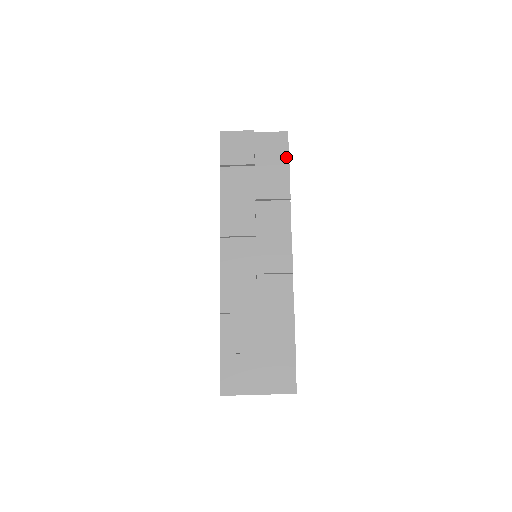
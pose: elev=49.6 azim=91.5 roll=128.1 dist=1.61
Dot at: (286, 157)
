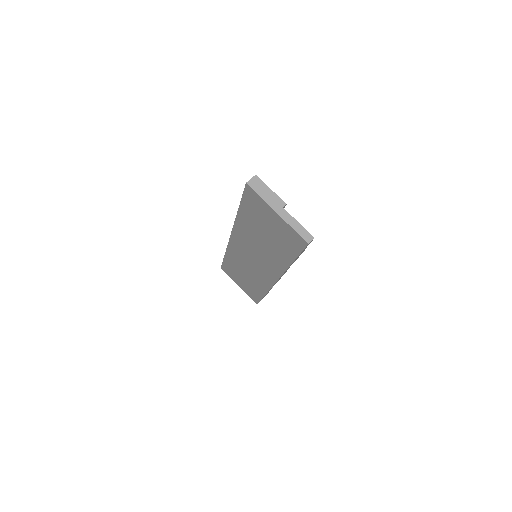
Dot at: occluded
